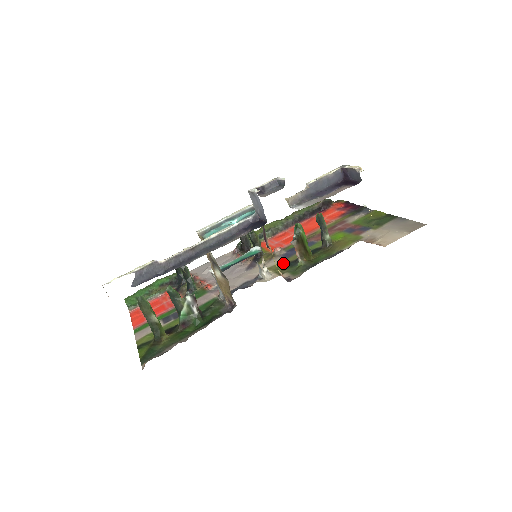
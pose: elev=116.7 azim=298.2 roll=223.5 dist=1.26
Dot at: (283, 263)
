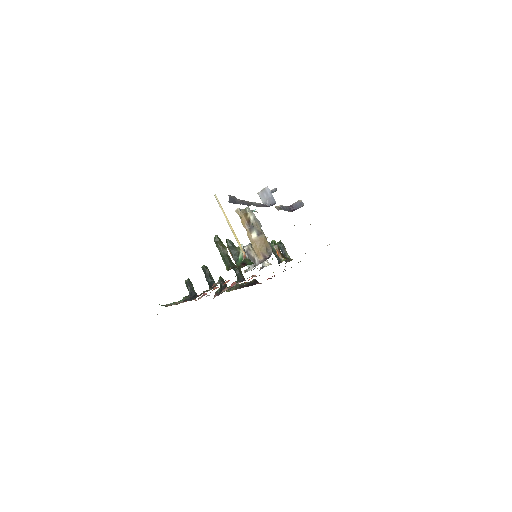
Dot at: occluded
